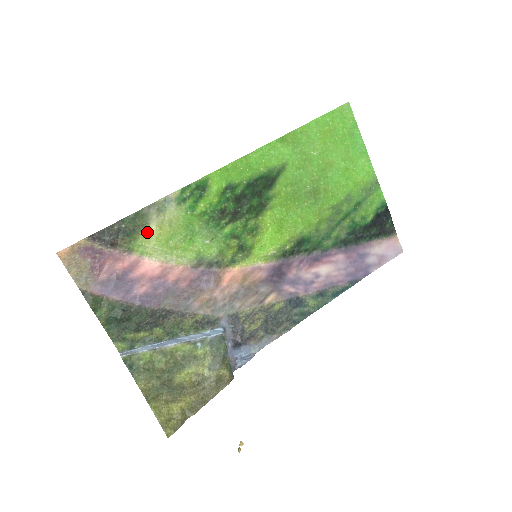
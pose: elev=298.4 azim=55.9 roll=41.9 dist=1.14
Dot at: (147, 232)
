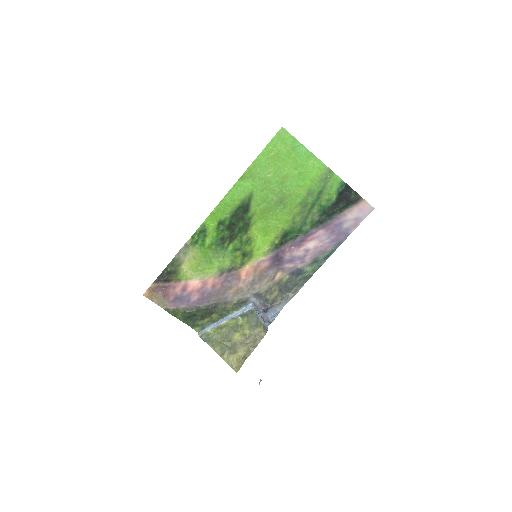
Dot at: (183, 268)
